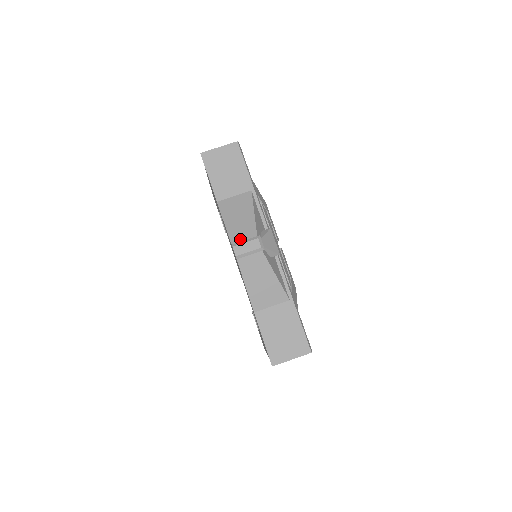
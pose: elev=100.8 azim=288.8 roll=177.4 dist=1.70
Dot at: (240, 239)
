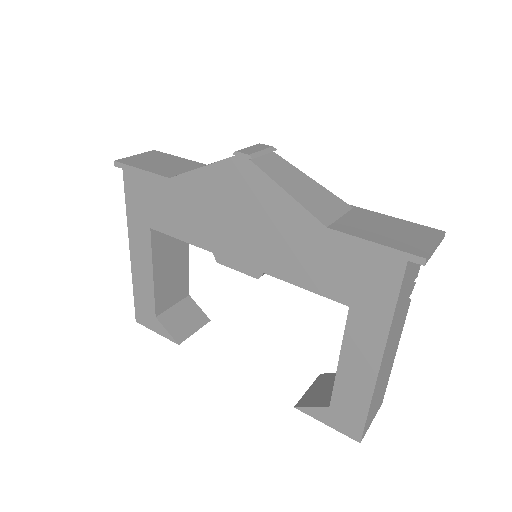
Dot at: occluded
